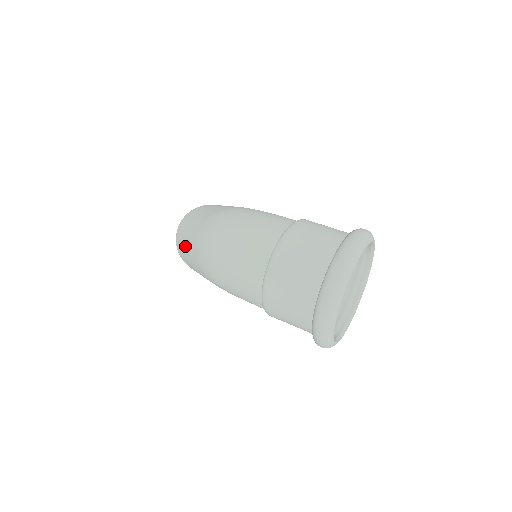
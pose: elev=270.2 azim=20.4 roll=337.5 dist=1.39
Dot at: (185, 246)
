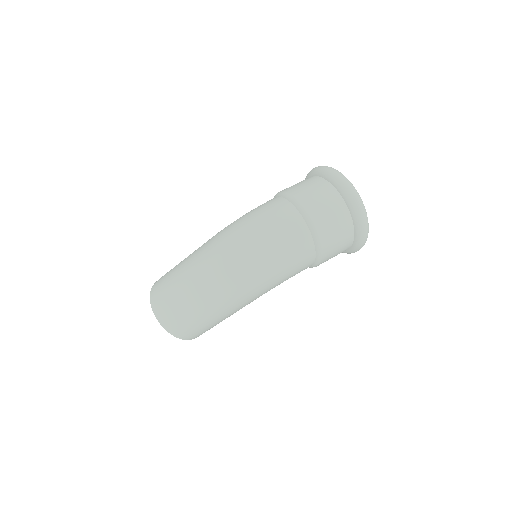
Dot at: (196, 305)
